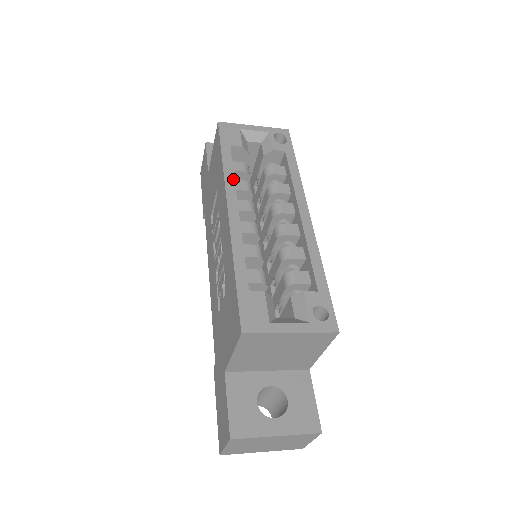
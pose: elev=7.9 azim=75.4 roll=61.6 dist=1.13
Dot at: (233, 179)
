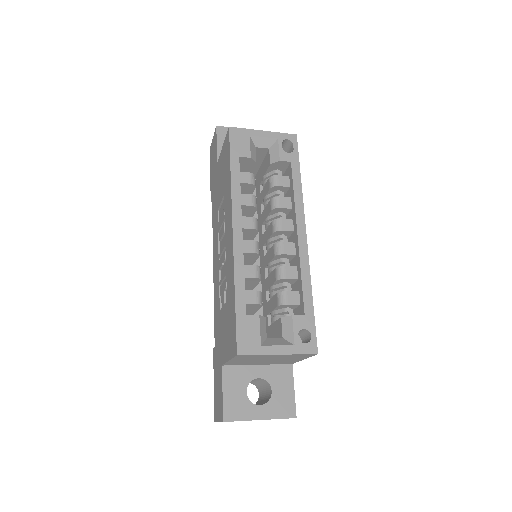
Dot at: (239, 196)
